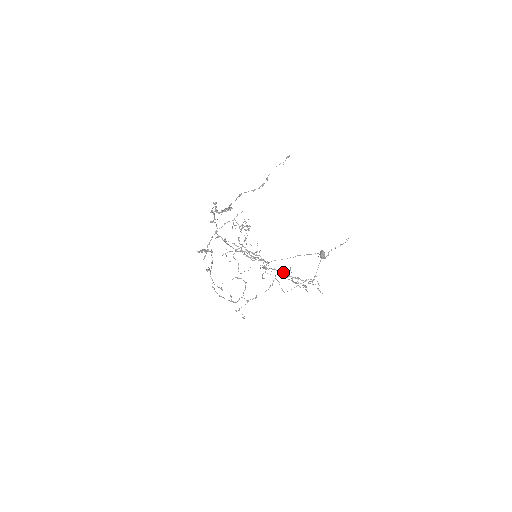
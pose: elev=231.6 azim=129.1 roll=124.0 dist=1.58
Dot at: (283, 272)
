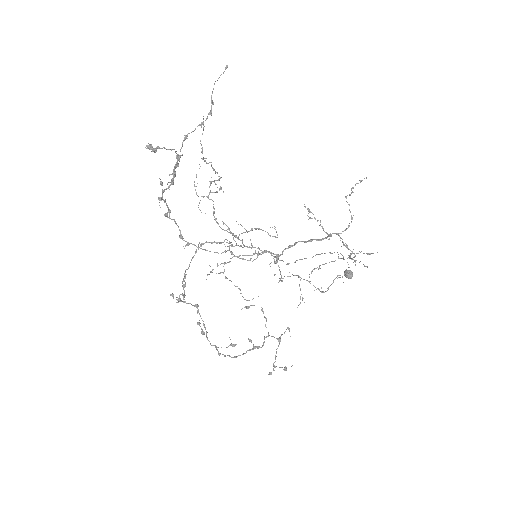
Dot at: (304, 241)
